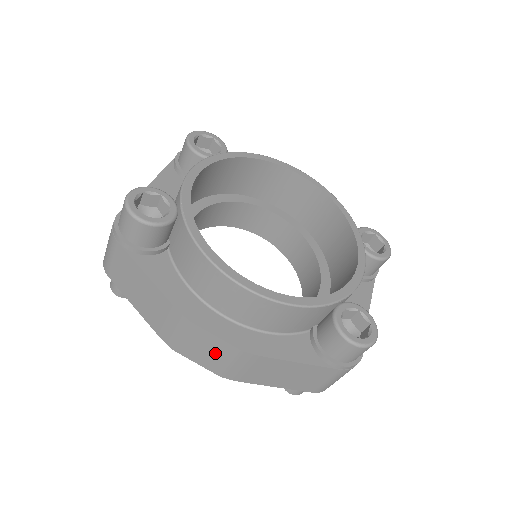
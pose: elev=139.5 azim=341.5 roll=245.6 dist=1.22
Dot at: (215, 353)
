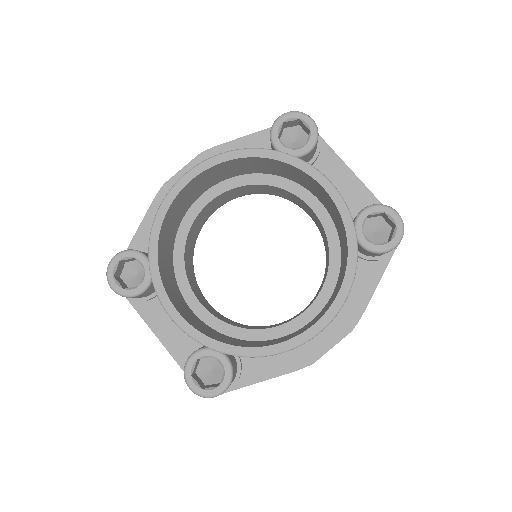
Dot at: occluded
